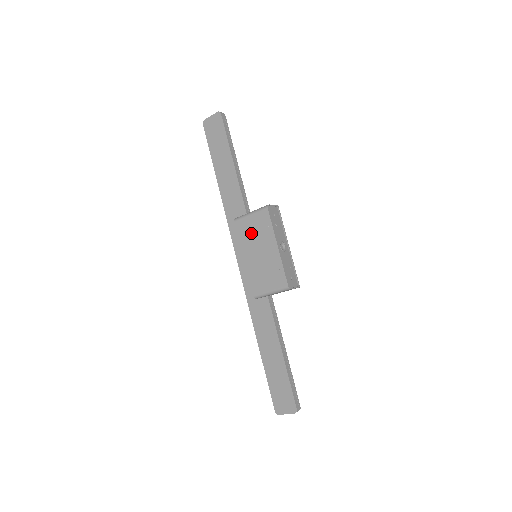
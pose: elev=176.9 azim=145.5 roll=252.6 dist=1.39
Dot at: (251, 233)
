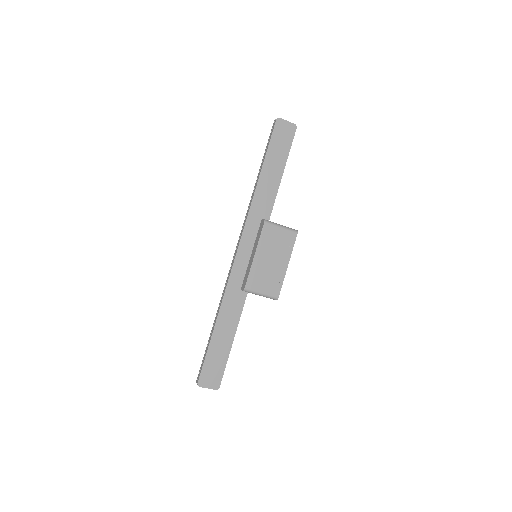
Dot at: (273, 241)
